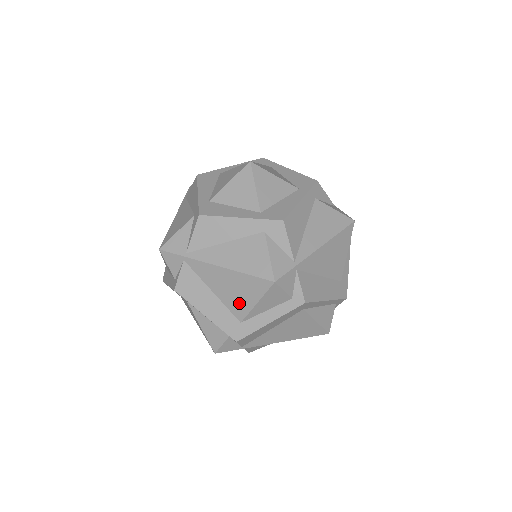
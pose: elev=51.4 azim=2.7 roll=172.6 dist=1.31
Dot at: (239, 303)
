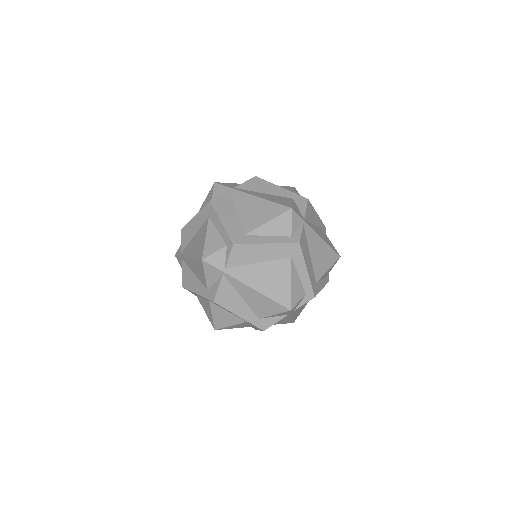
Dot at: (253, 221)
